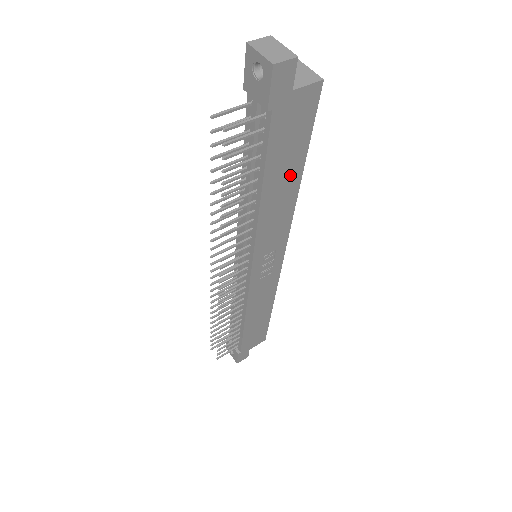
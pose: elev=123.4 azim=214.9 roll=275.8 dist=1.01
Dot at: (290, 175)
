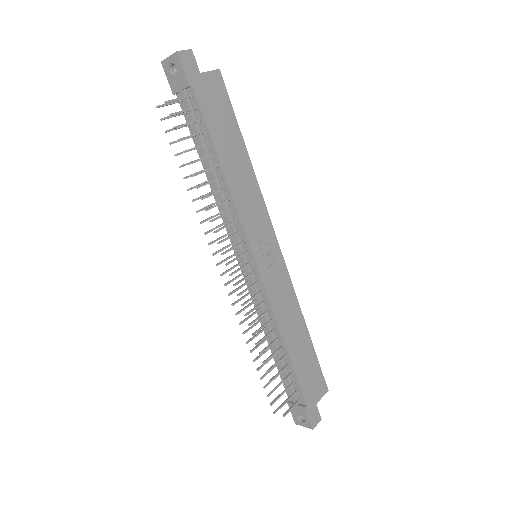
Dot at: (236, 149)
